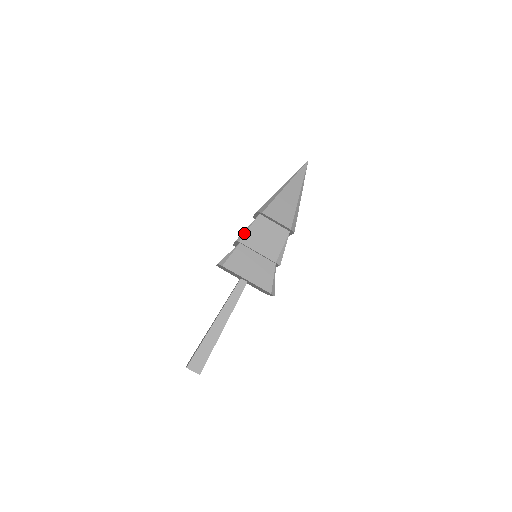
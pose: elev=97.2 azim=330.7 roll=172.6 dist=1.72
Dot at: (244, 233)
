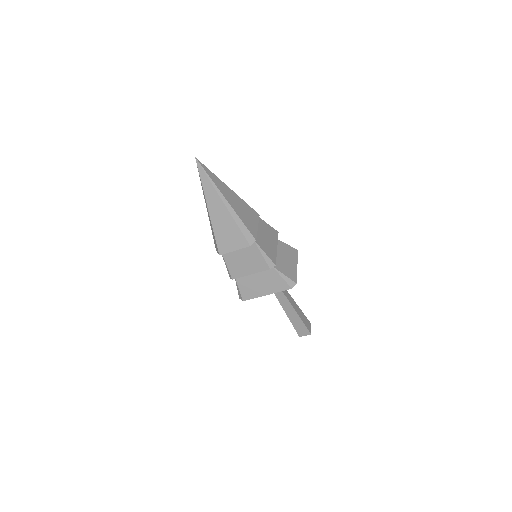
Dot at: (228, 271)
